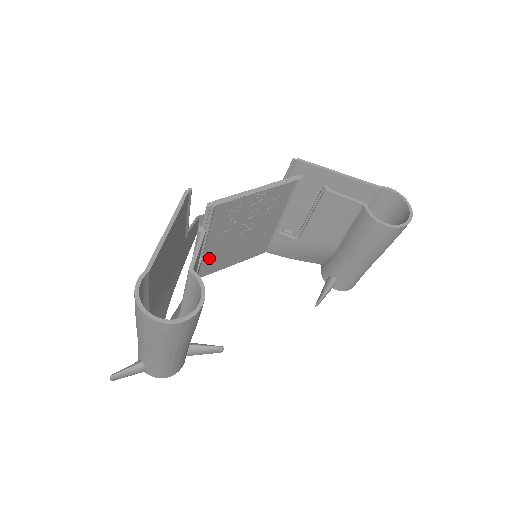
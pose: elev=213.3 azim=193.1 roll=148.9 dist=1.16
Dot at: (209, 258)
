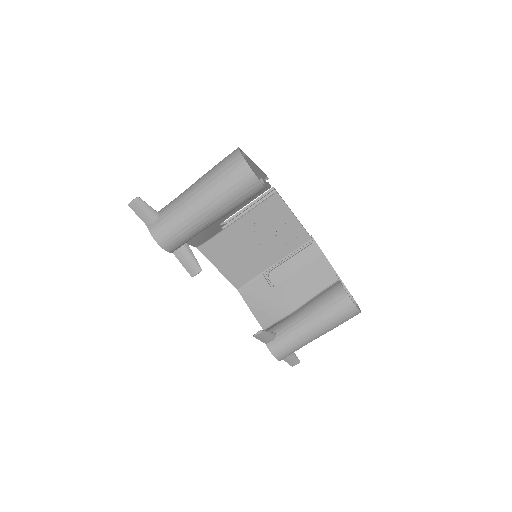
Dot at: (224, 237)
